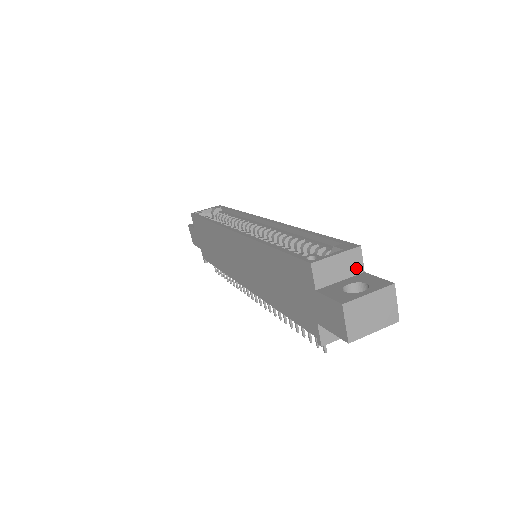
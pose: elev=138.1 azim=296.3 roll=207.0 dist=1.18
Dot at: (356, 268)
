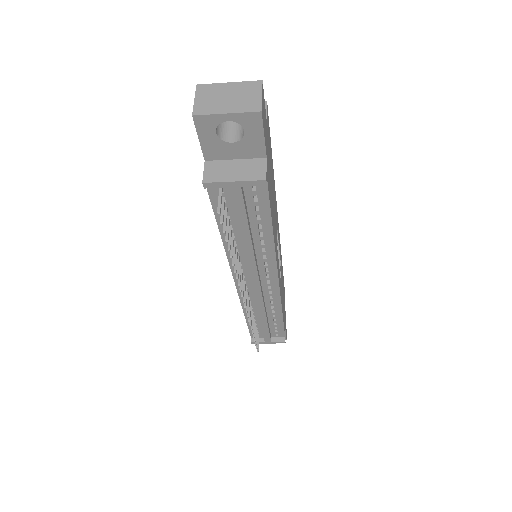
Dot at: occluded
